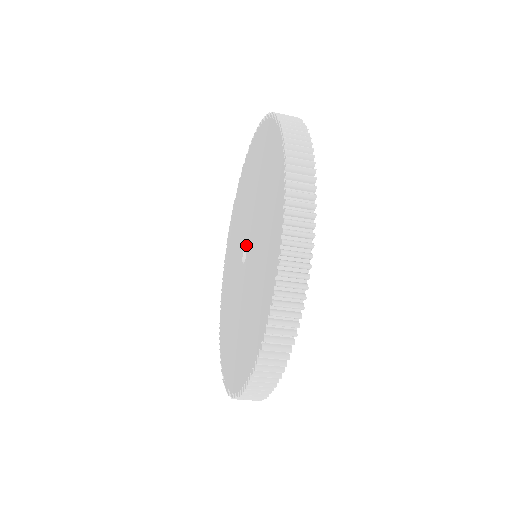
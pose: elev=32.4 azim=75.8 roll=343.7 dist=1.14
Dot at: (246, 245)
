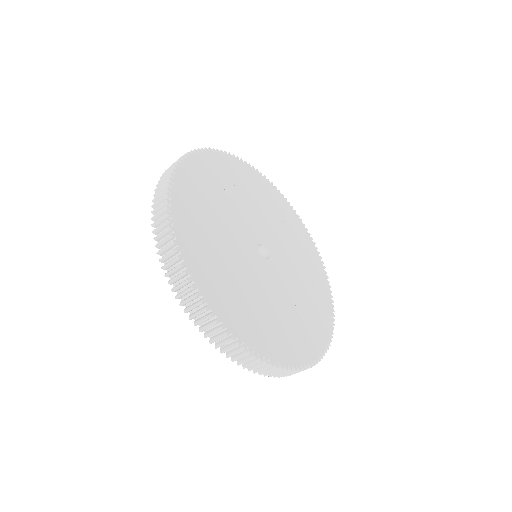
Dot at: occluded
